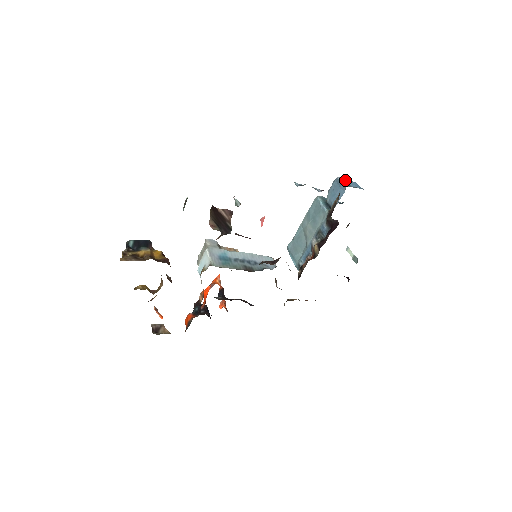
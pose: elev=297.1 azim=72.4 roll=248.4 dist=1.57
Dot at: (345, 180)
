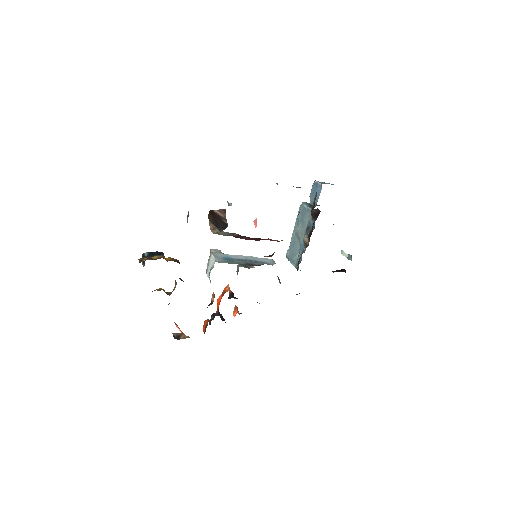
Dot at: occluded
